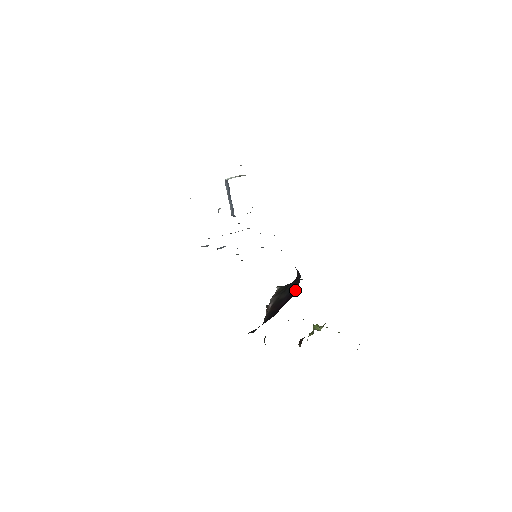
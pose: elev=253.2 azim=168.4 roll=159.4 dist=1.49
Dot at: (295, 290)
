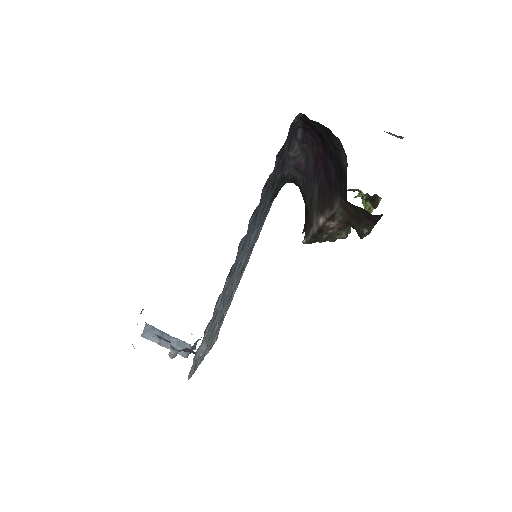
Dot at: (314, 152)
